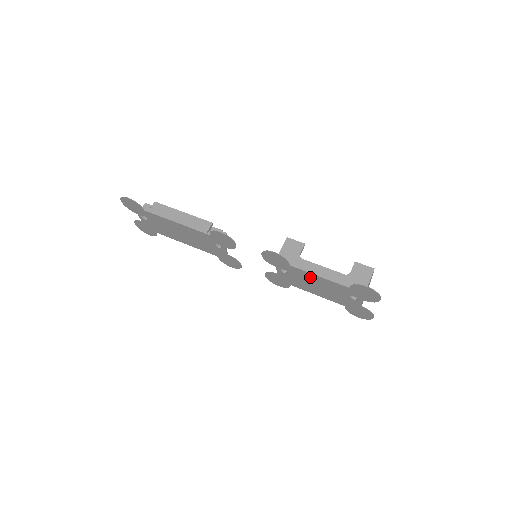
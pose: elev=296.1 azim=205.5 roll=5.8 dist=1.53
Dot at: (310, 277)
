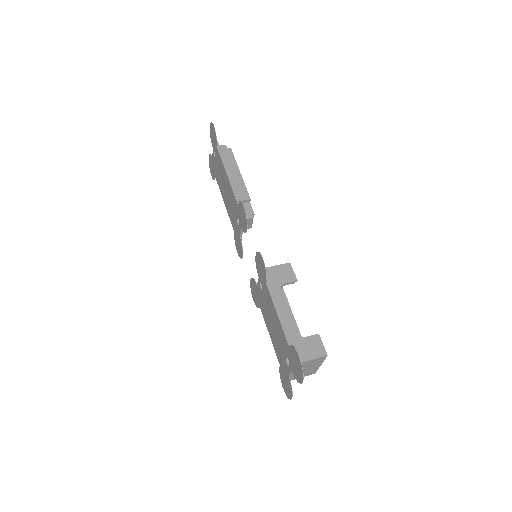
Dot at: (272, 309)
